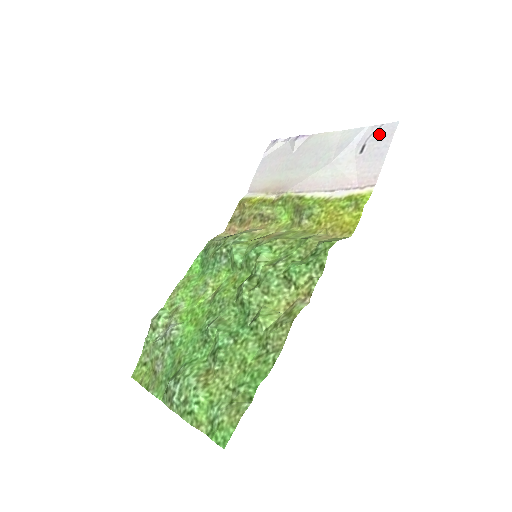
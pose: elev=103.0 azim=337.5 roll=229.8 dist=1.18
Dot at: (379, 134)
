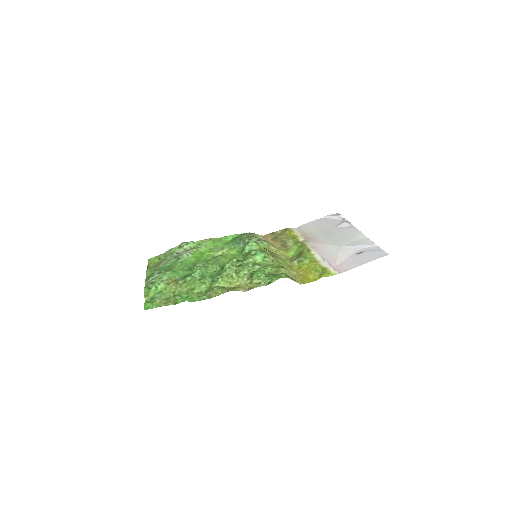
Dot at: (374, 253)
